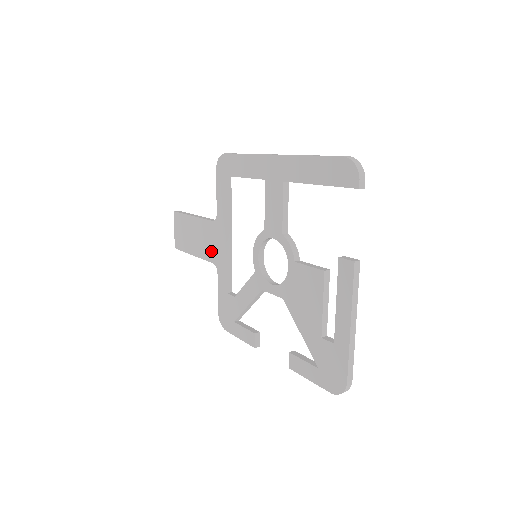
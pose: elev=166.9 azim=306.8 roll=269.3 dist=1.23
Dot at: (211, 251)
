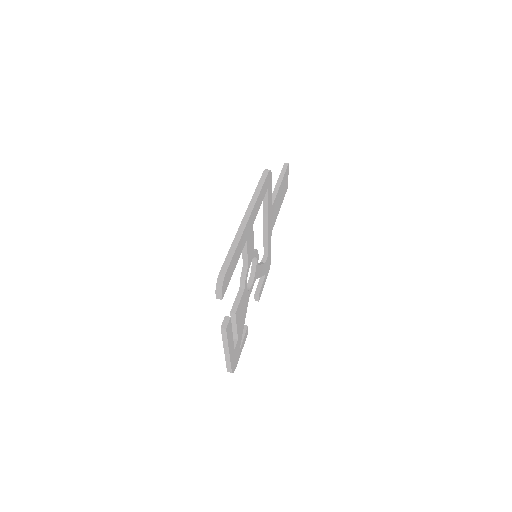
Dot at: occluded
